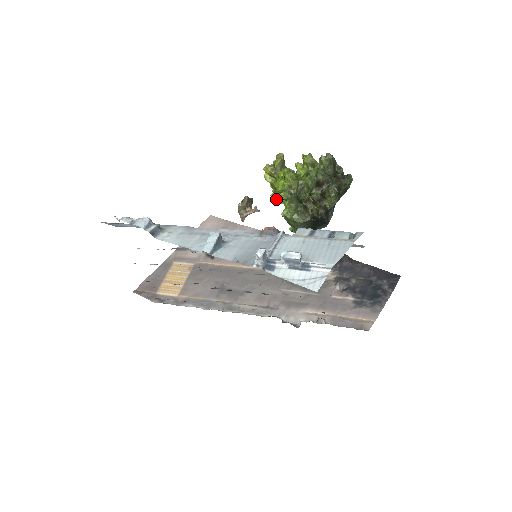
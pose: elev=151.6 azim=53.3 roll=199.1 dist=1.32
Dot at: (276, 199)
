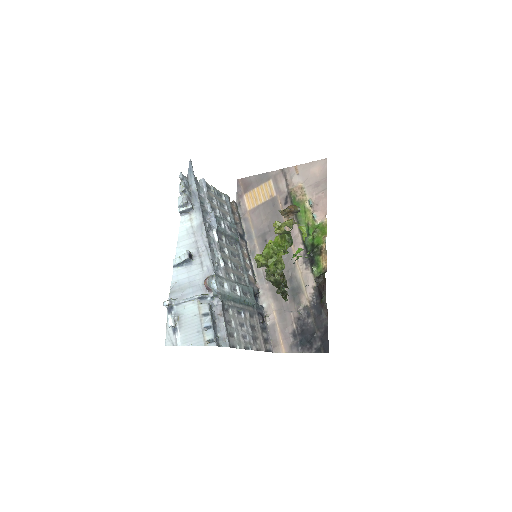
Dot at: (302, 231)
